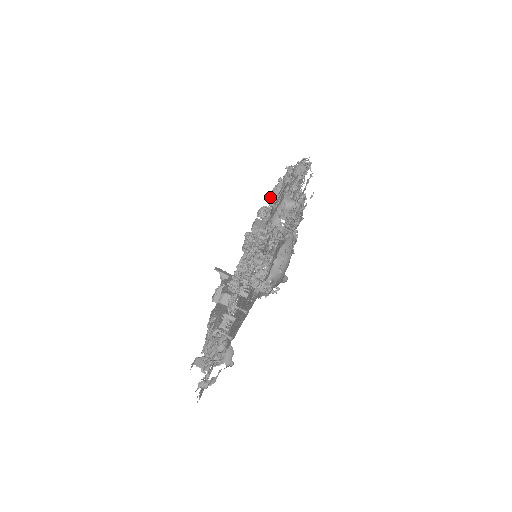
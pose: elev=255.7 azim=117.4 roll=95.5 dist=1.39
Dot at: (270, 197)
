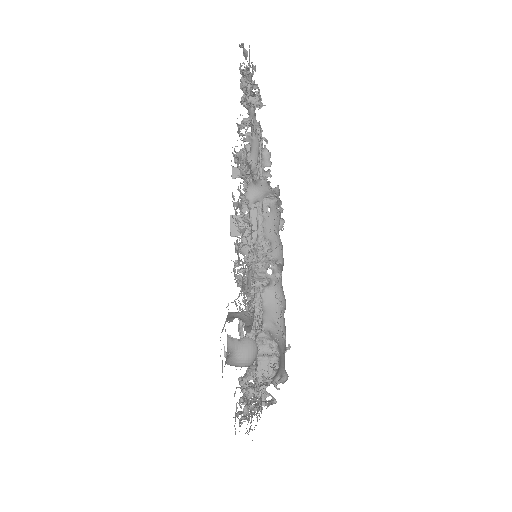
Dot at: (242, 101)
